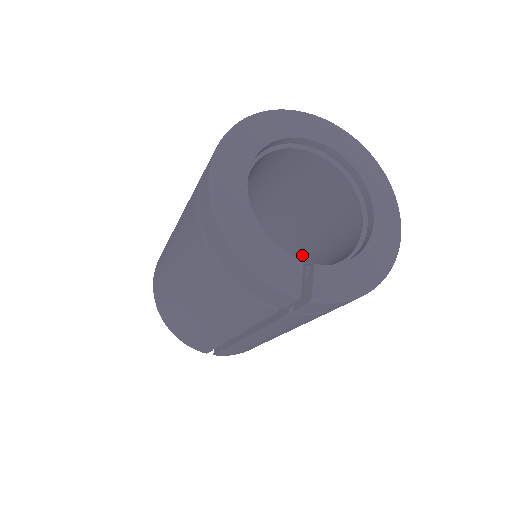
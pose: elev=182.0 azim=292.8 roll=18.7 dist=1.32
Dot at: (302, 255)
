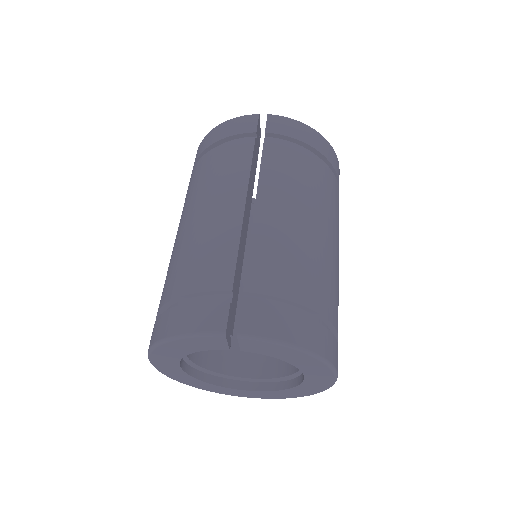
Dot at: occluded
